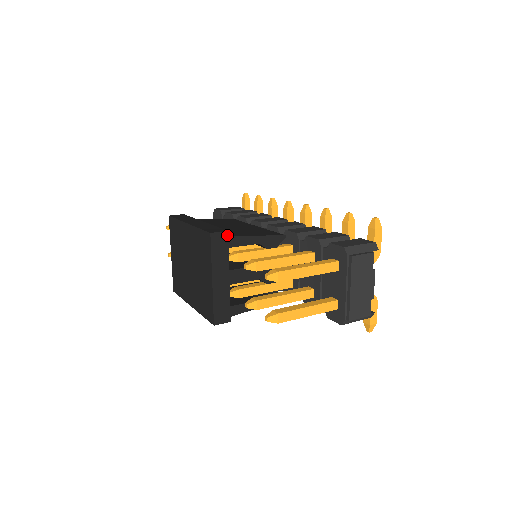
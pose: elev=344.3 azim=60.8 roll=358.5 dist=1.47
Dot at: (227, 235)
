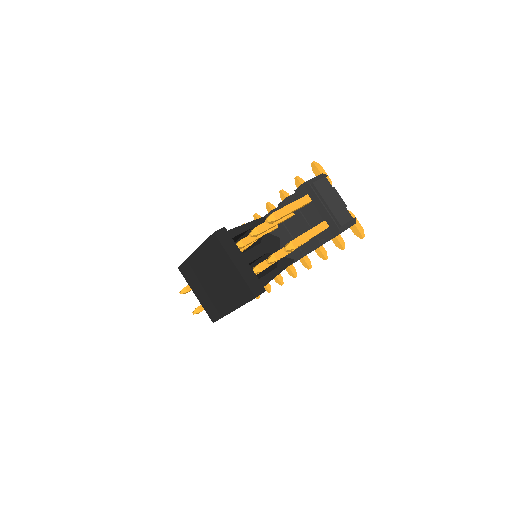
Dot at: (226, 230)
